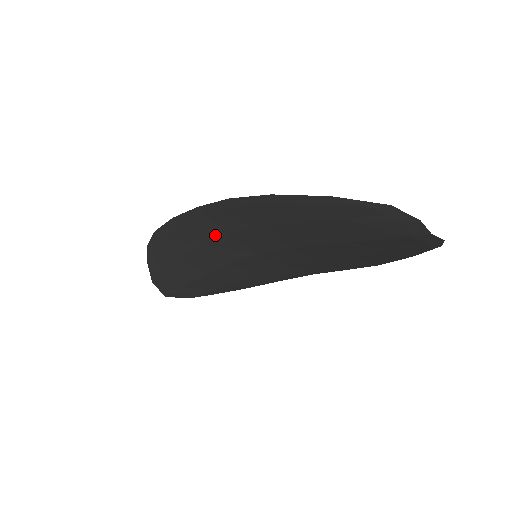
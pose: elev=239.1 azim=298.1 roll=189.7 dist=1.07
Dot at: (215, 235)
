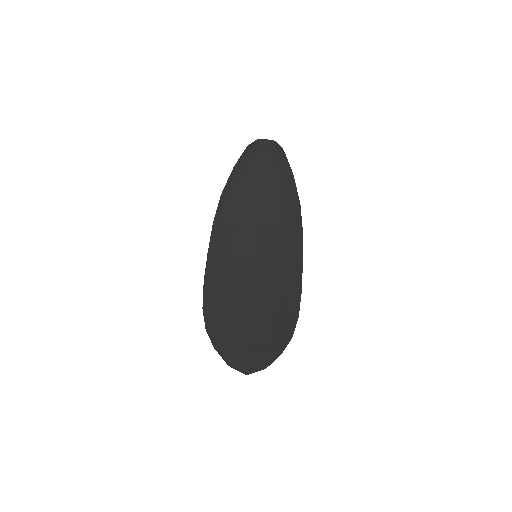
Dot at: (228, 264)
